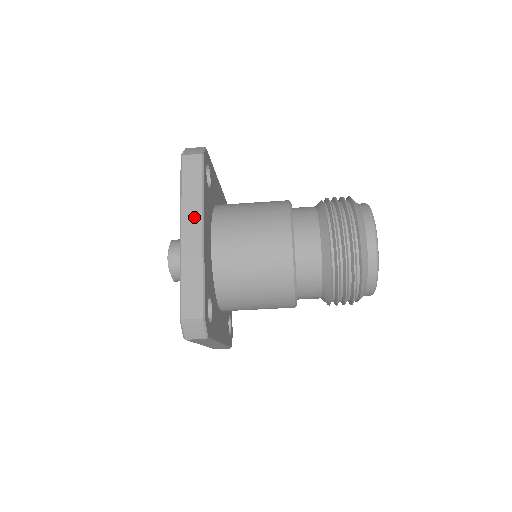
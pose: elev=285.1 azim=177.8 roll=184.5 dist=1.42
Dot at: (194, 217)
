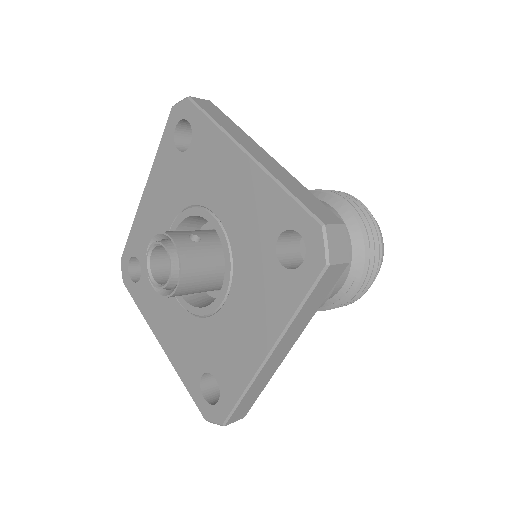
Dot at: (248, 141)
